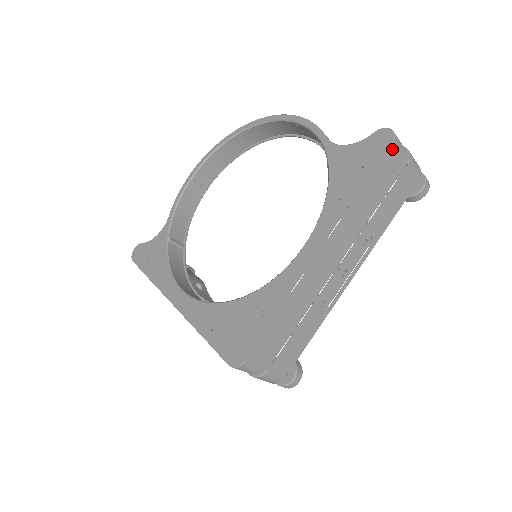
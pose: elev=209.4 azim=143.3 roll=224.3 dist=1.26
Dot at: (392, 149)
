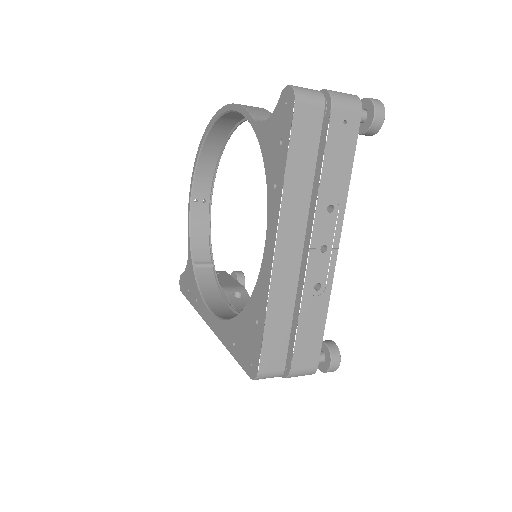
Dot at: (299, 107)
